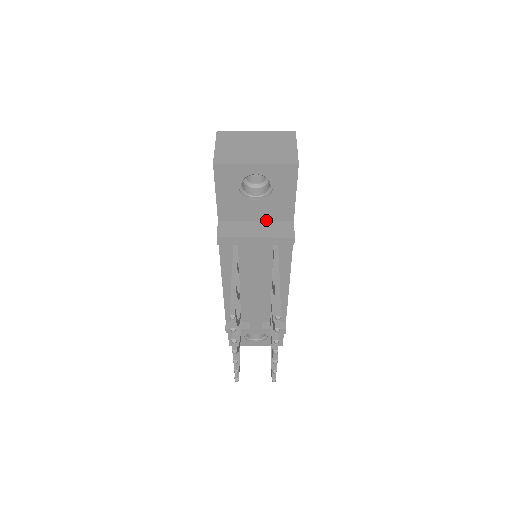
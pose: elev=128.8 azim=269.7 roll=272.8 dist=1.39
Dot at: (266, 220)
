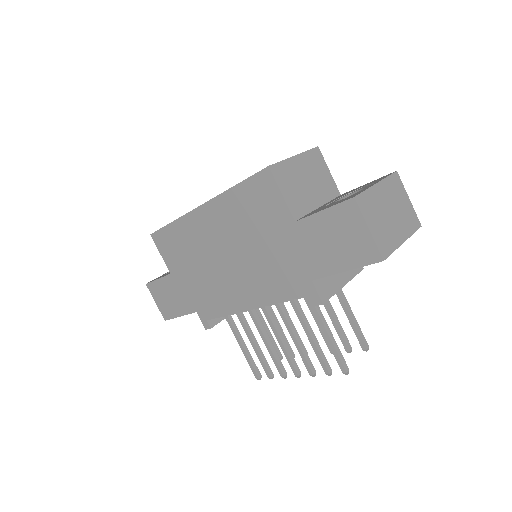
Dot at: occluded
